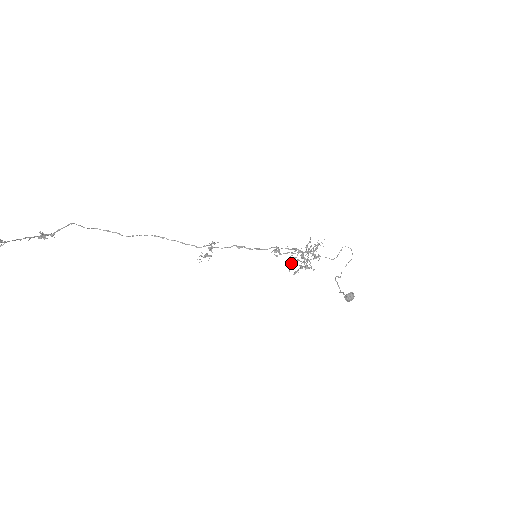
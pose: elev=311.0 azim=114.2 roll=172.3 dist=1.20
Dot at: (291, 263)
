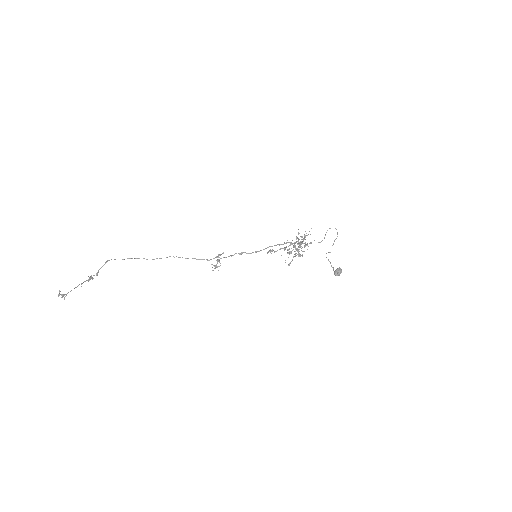
Dot at: occluded
